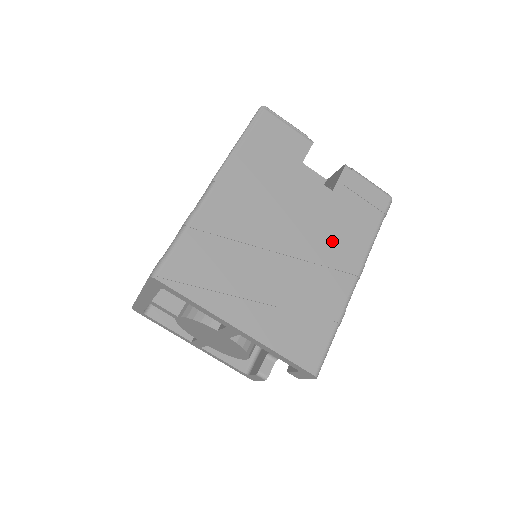
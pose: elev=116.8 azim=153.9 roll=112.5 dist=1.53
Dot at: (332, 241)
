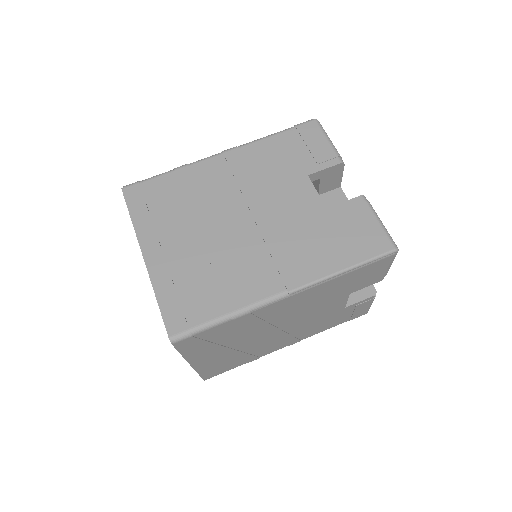
Dot at: (303, 331)
